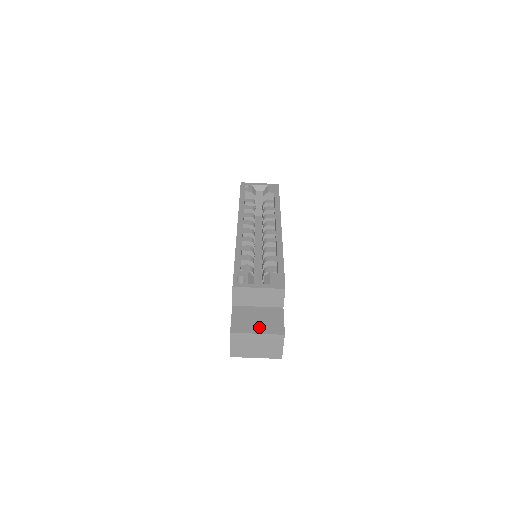
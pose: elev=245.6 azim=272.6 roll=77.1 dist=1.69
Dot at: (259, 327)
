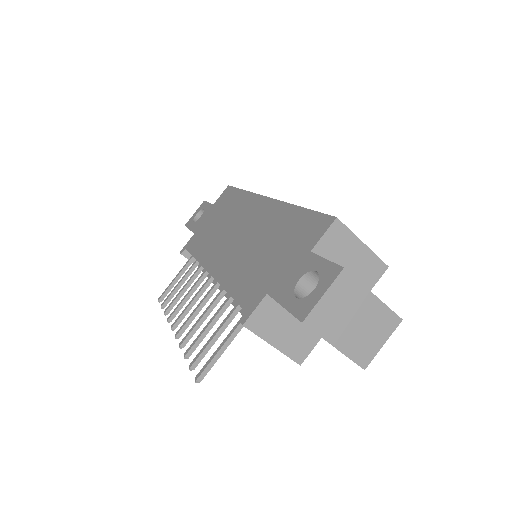
Dot at: occluded
